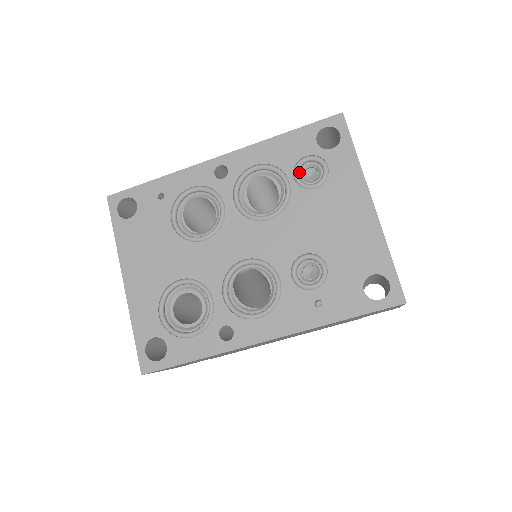
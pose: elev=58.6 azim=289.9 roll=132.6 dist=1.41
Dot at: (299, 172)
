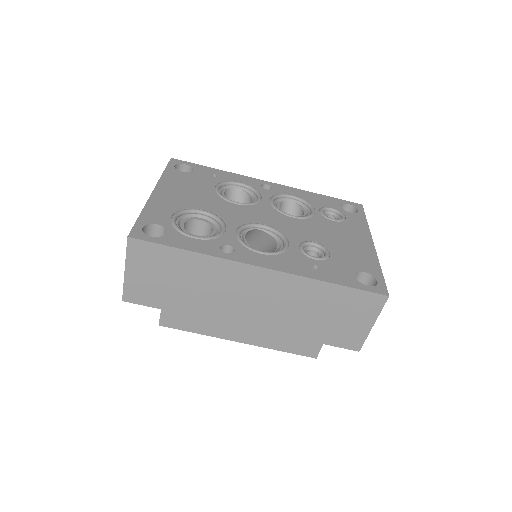
Dot at: (323, 212)
